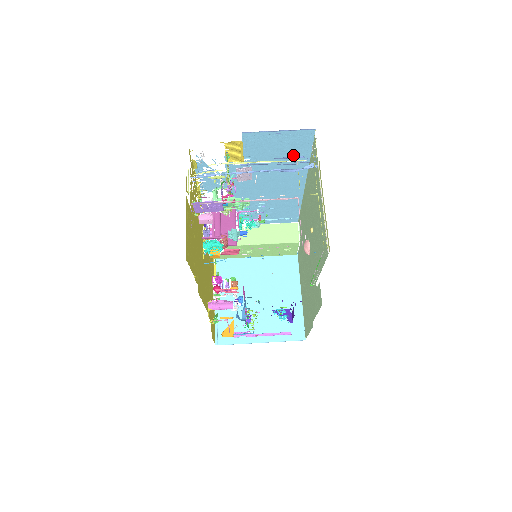
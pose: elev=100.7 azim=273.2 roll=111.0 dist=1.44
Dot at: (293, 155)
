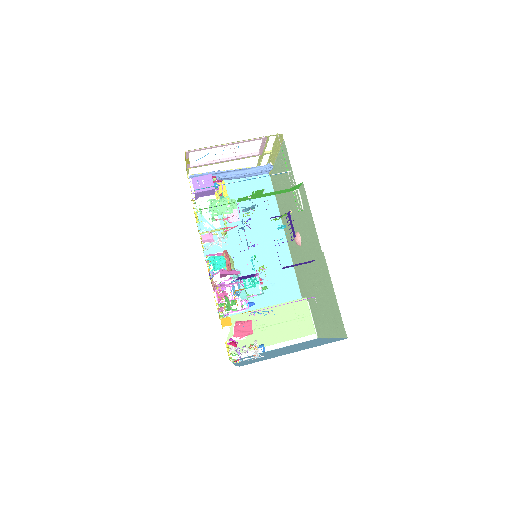
Dot at: occluded
